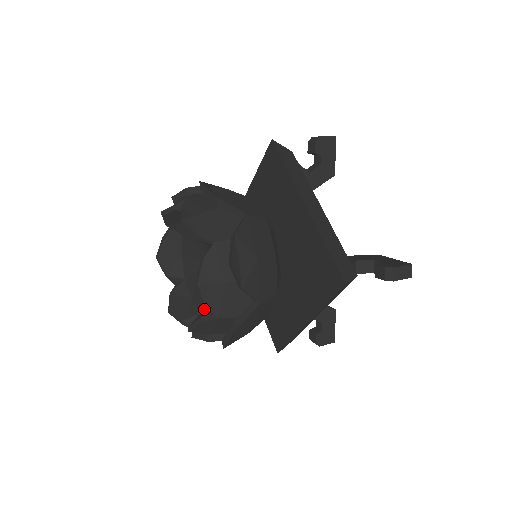
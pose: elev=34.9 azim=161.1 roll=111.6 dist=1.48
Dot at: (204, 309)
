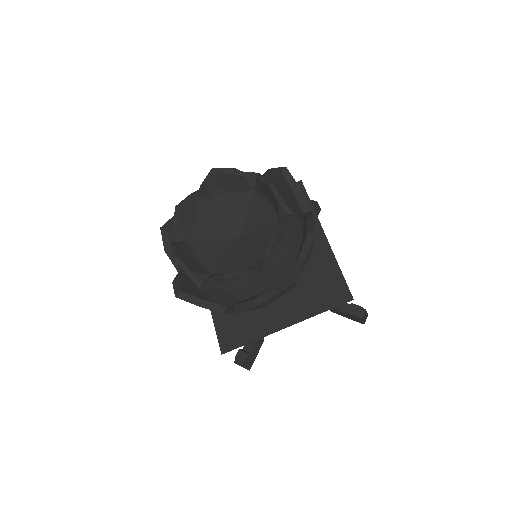
Dot at: (221, 271)
